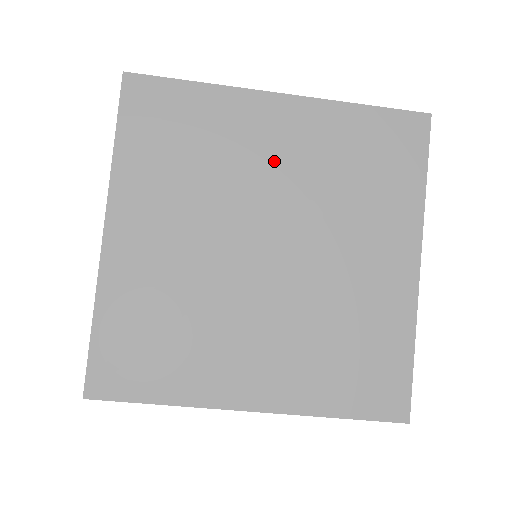
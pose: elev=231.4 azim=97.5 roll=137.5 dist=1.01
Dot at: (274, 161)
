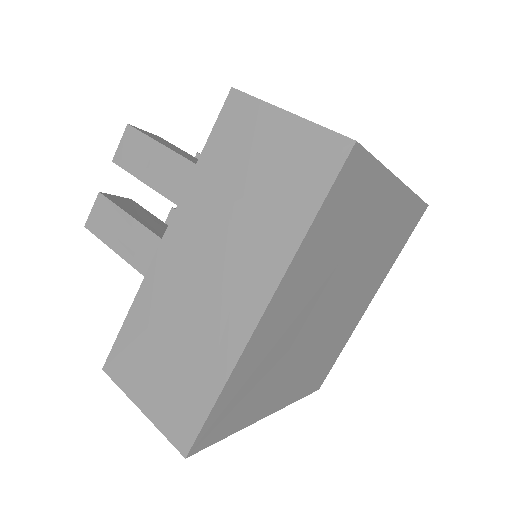
Dot at: (370, 240)
